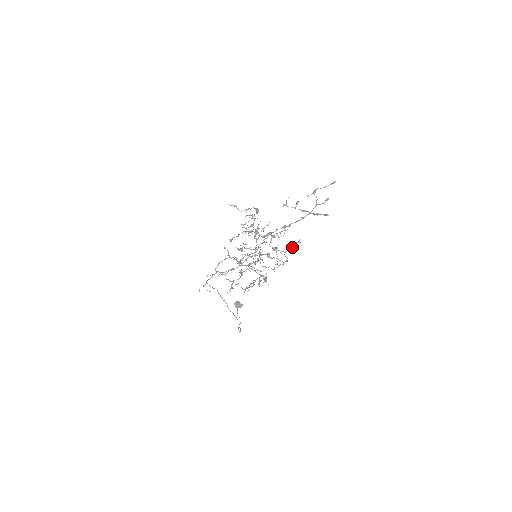
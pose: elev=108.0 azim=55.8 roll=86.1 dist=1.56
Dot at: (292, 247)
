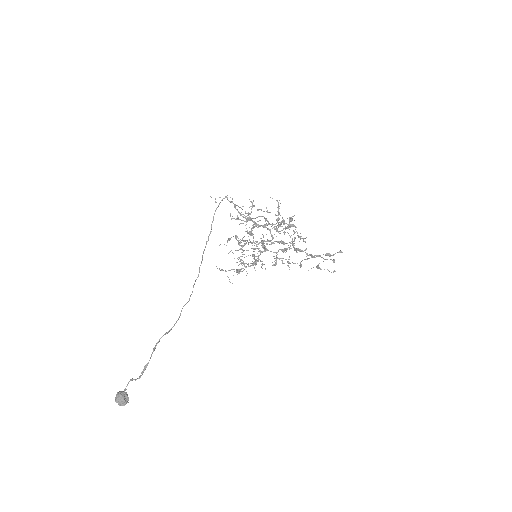
Dot at: (306, 249)
